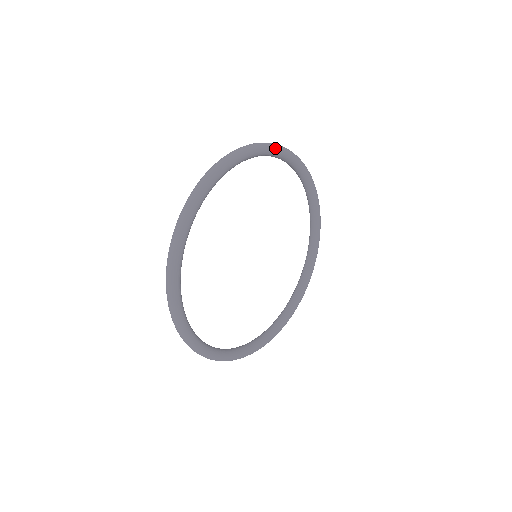
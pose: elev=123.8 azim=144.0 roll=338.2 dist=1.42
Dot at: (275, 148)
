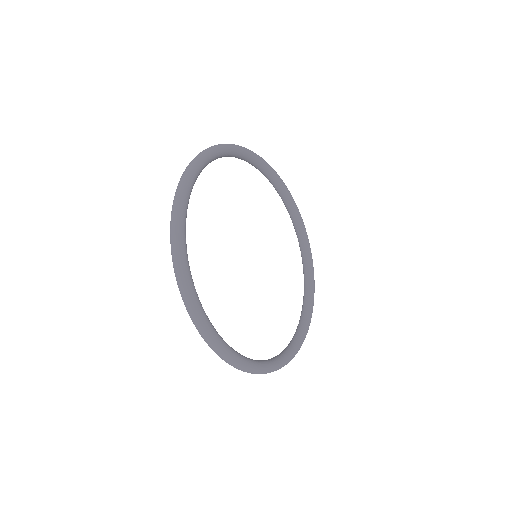
Dot at: (210, 153)
